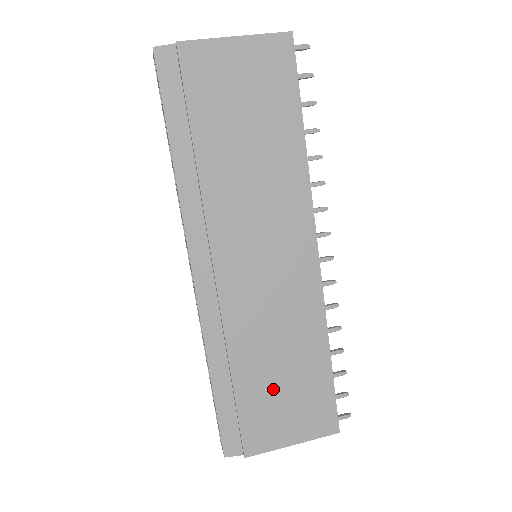
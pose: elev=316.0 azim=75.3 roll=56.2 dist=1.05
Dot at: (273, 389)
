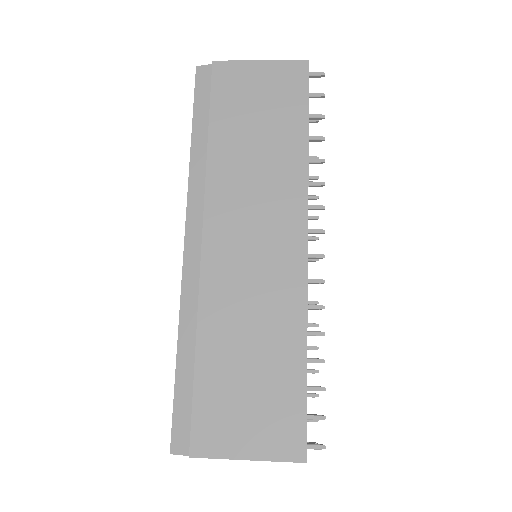
Dot at: (236, 381)
